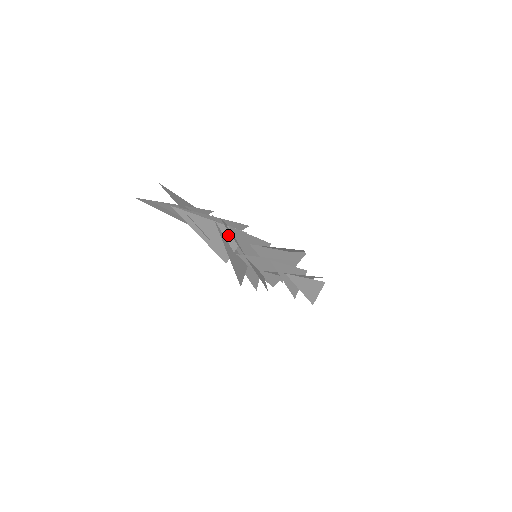
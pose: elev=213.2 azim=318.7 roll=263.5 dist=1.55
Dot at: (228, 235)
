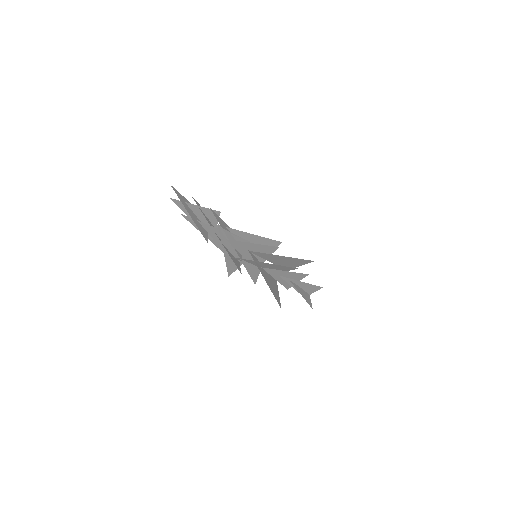
Dot at: (231, 239)
